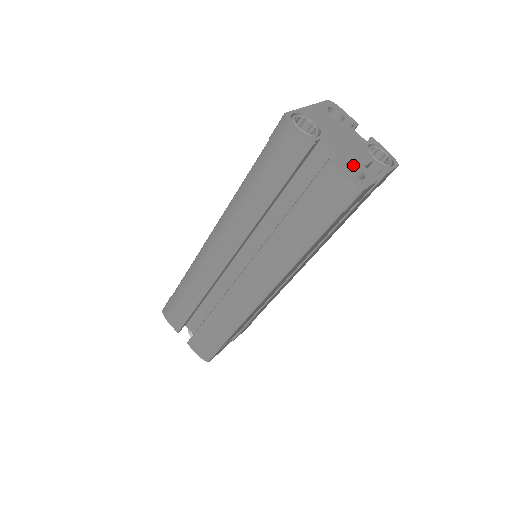
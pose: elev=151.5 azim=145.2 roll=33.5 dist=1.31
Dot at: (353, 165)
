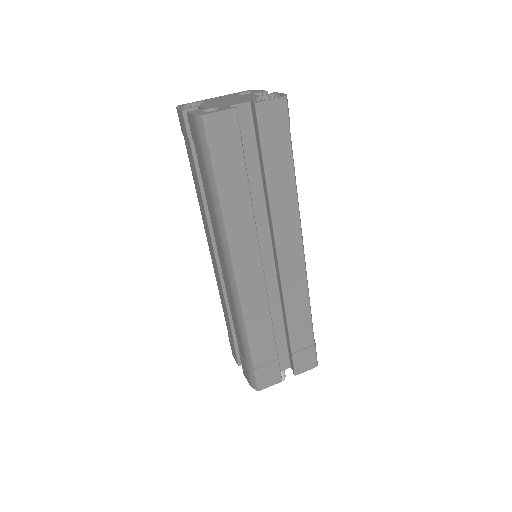
Dot at: (216, 109)
